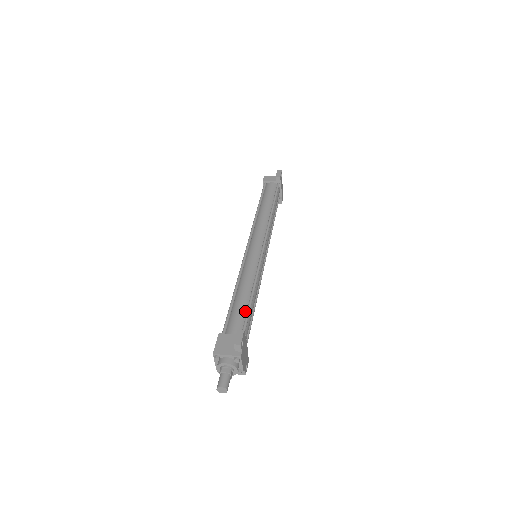
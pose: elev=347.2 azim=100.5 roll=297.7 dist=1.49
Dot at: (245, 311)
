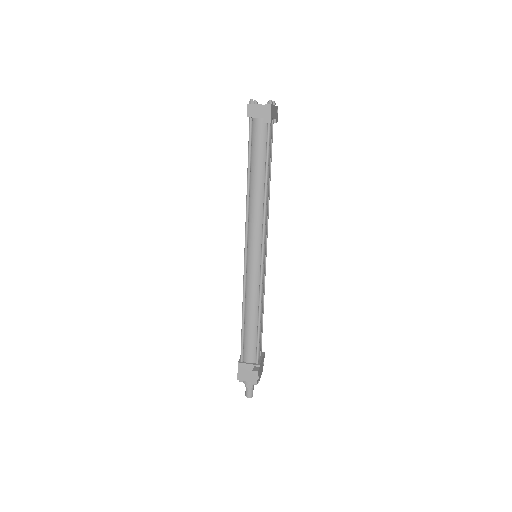
Dot at: (255, 338)
